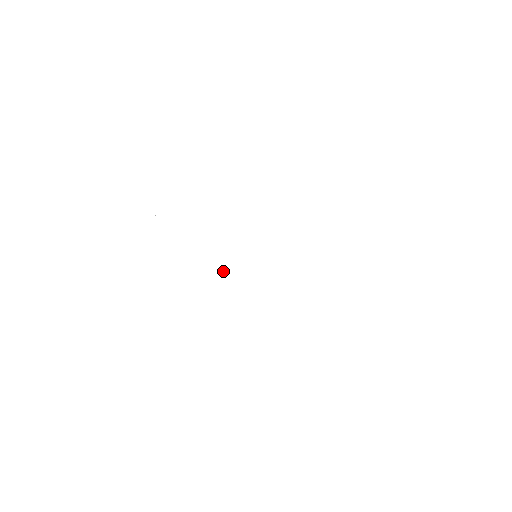
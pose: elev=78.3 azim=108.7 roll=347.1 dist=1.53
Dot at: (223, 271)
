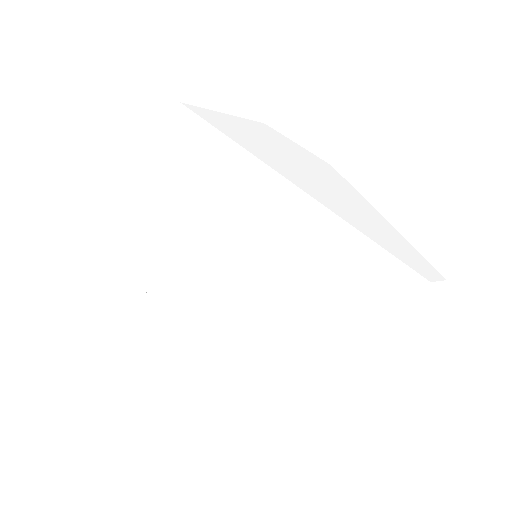
Dot at: (202, 298)
